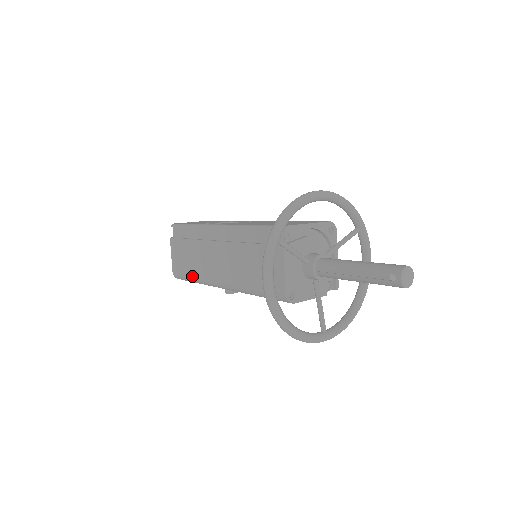
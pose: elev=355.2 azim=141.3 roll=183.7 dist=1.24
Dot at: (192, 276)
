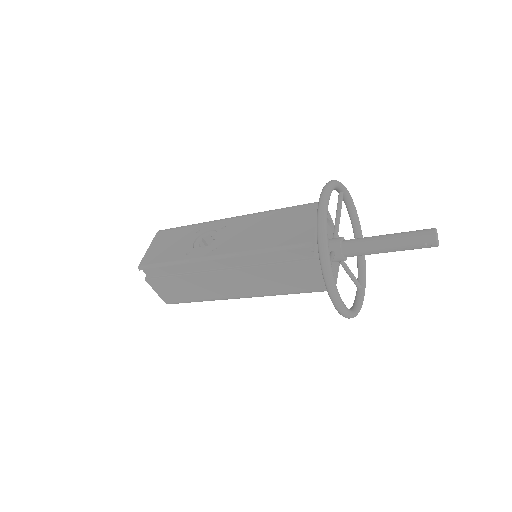
Dot at: (198, 300)
